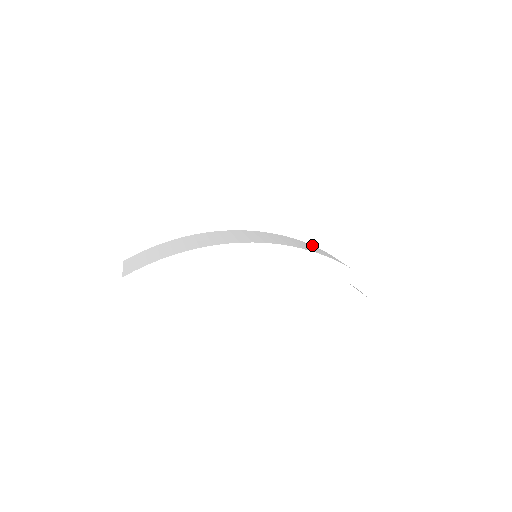
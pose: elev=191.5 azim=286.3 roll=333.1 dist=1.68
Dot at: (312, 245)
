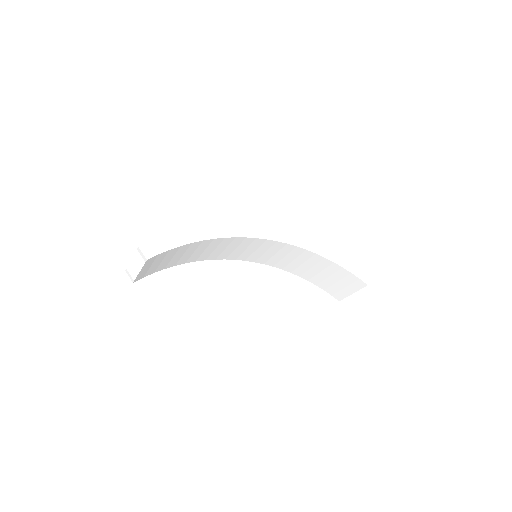
Dot at: occluded
